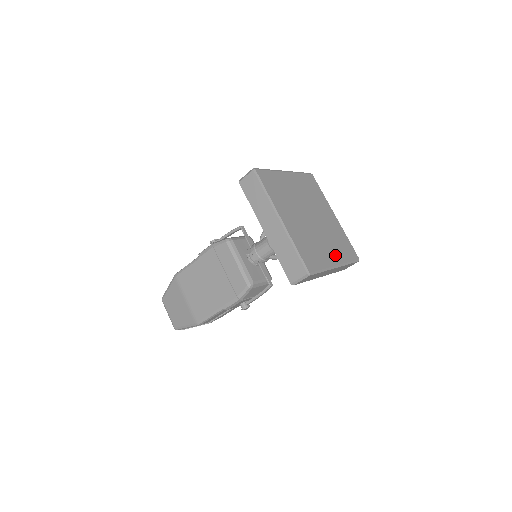
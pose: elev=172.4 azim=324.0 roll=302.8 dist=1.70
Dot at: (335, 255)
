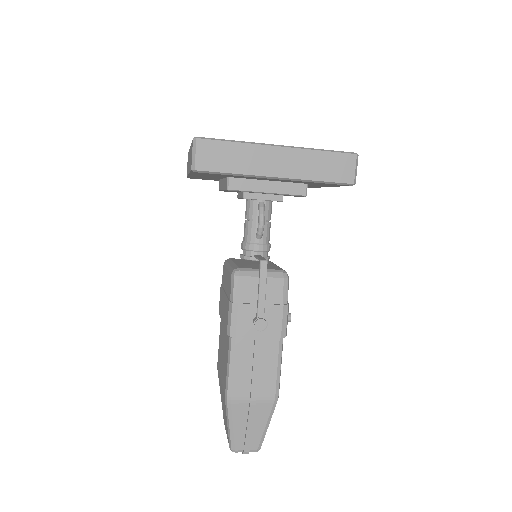
Dot at: occluded
